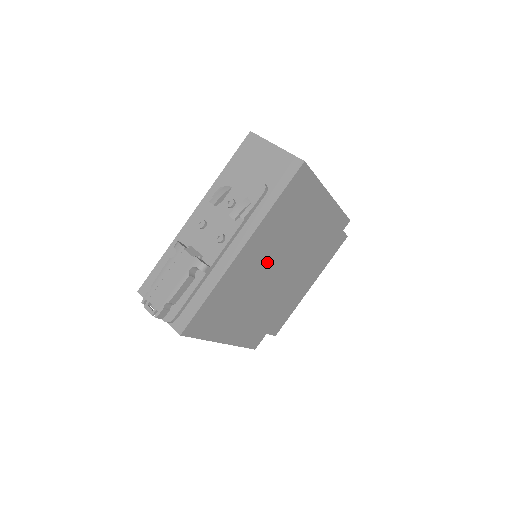
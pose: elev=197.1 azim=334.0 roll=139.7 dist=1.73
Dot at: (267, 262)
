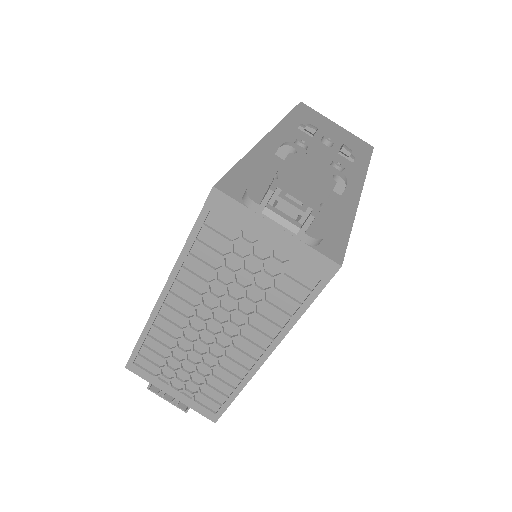
Dot at: occluded
